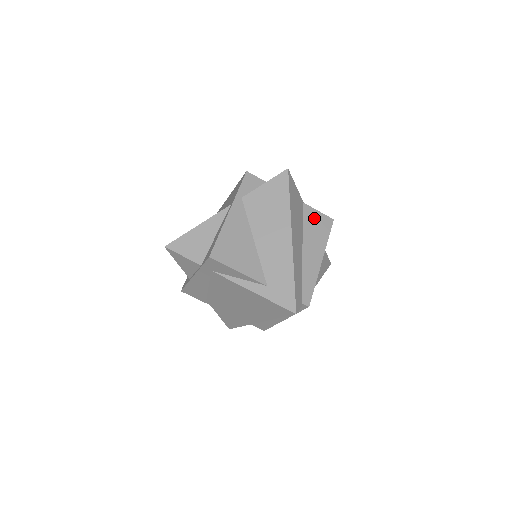
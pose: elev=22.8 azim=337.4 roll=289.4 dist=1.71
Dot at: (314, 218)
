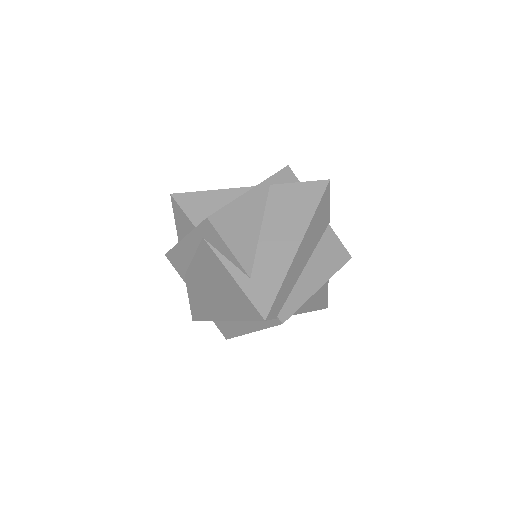
Dot at: (332, 244)
